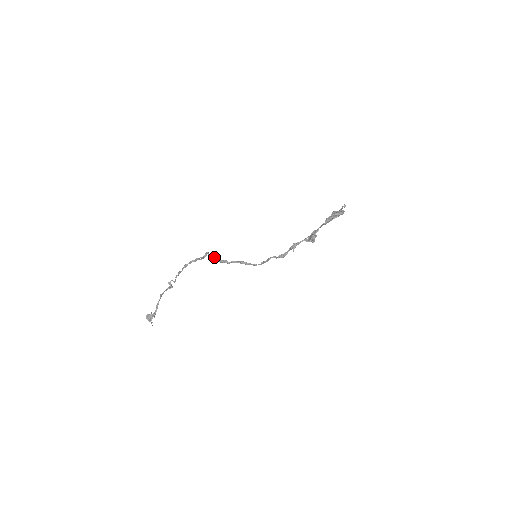
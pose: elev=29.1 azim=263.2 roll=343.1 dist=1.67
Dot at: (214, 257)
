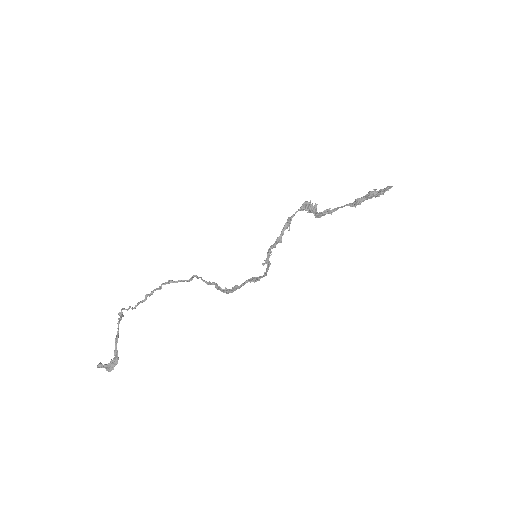
Dot at: (225, 291)
